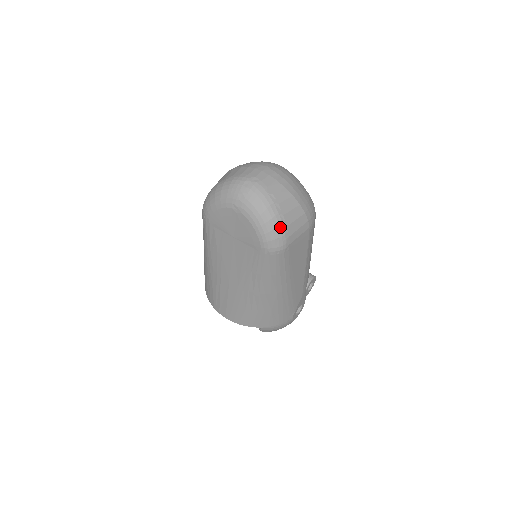
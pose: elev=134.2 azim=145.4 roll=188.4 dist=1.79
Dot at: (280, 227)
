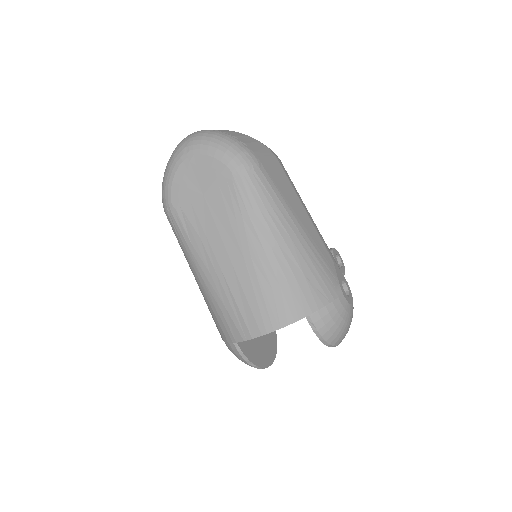
Dot at: (237, 143)
